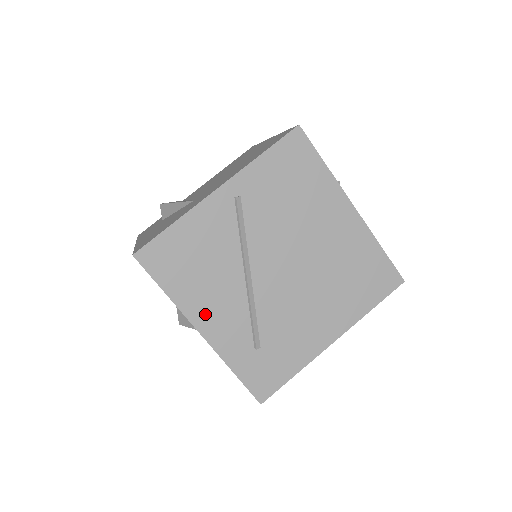
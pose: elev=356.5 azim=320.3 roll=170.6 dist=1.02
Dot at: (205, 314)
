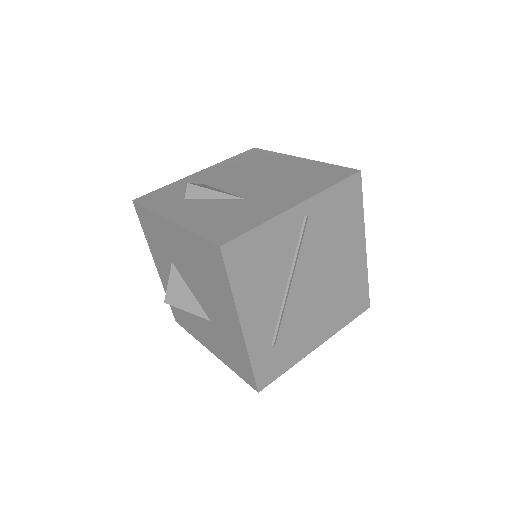
Dot at: (251, 311)
